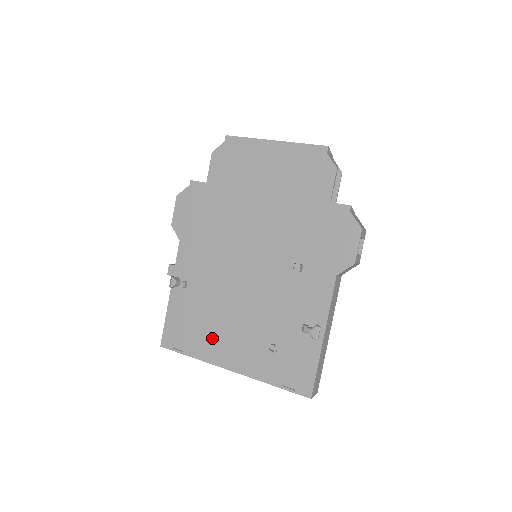
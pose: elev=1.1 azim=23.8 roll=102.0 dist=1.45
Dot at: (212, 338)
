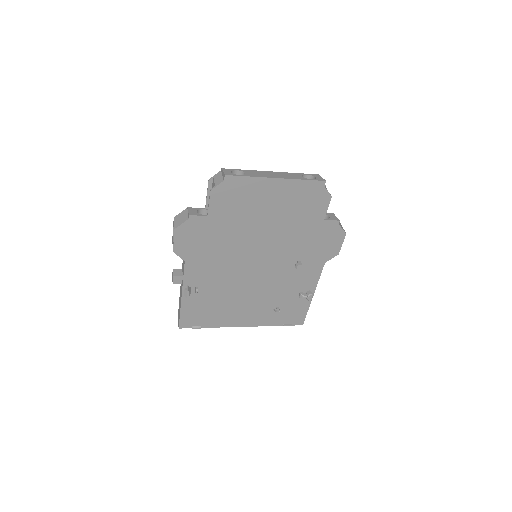
Dot at: (226, 314)
